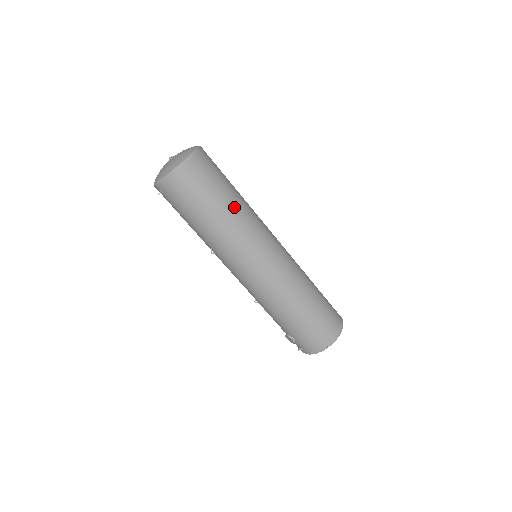
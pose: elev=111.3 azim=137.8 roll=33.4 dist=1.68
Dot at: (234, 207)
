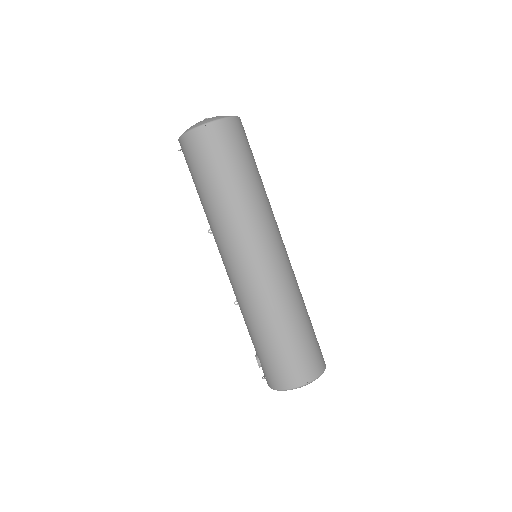
Dot at: (243, 191)
